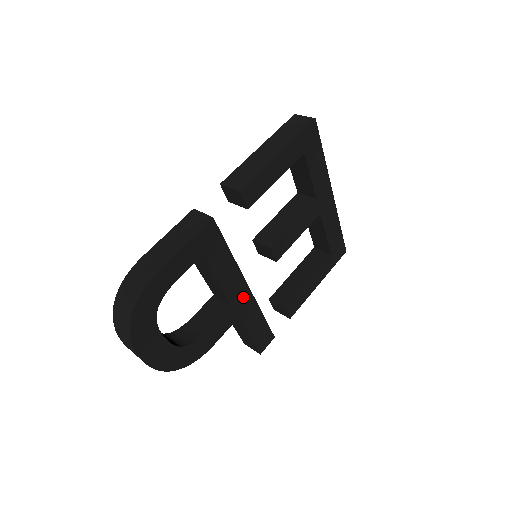
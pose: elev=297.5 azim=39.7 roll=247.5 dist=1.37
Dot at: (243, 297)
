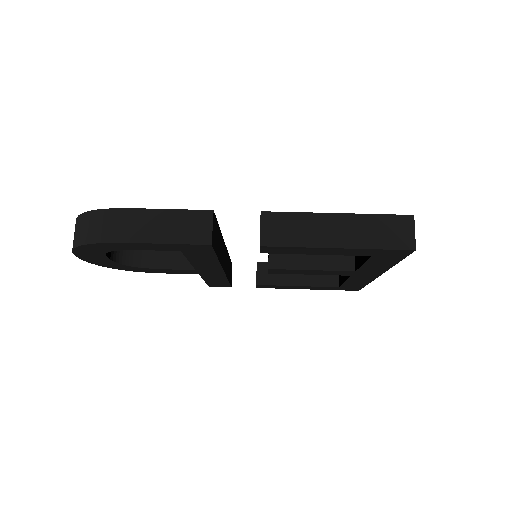
Dot at: (213, 271)
